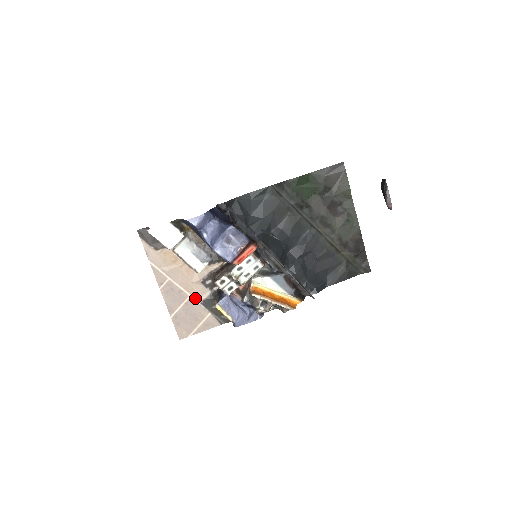
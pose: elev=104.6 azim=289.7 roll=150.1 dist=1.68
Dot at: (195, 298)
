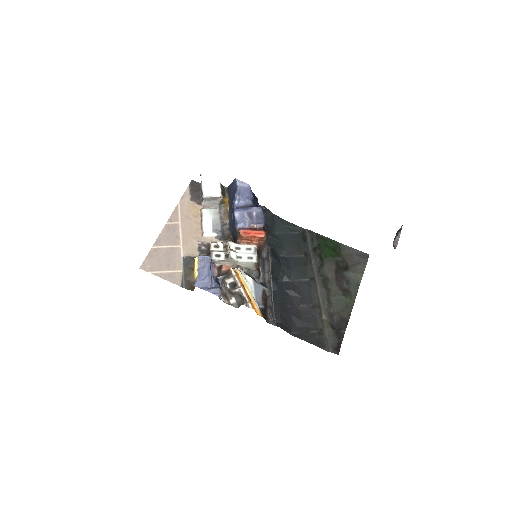
Dot at: (183, 250)
